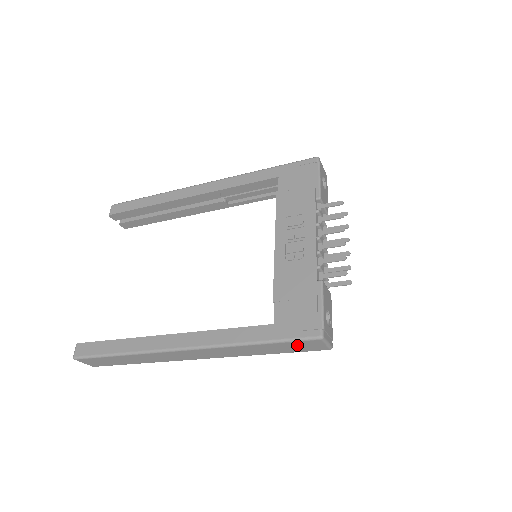
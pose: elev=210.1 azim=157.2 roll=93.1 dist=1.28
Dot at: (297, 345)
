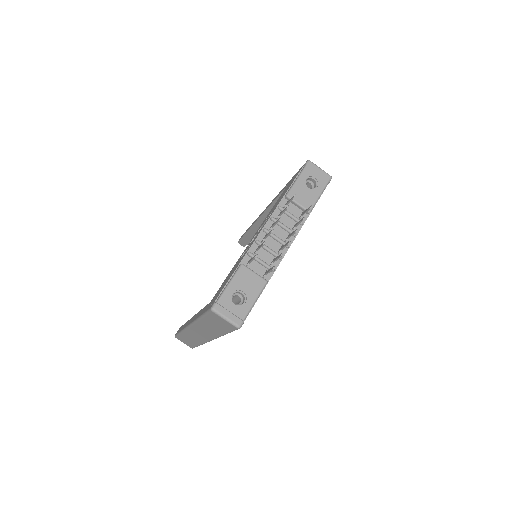
Dot at: (215, 320)
